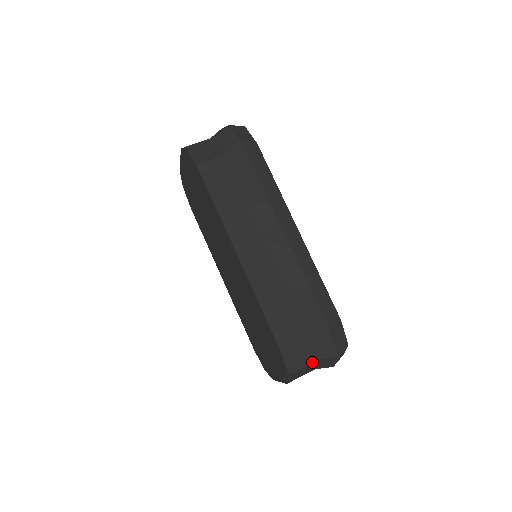
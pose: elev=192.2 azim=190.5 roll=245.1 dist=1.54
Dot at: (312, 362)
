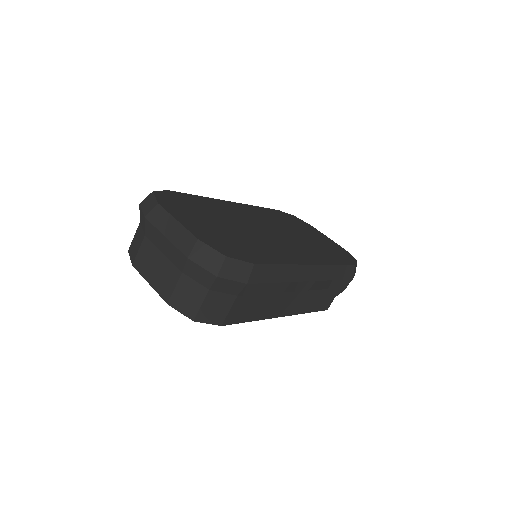
Dot at: occluded
